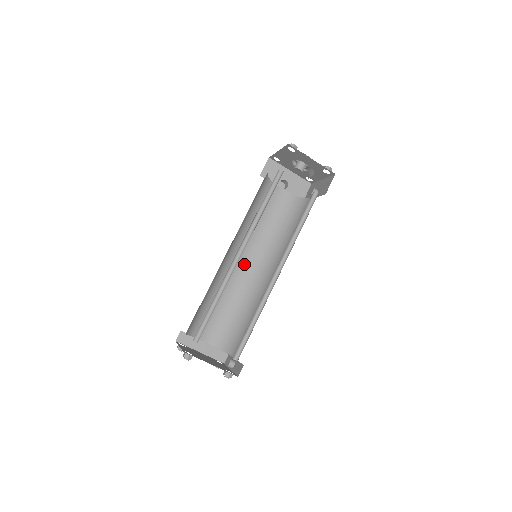
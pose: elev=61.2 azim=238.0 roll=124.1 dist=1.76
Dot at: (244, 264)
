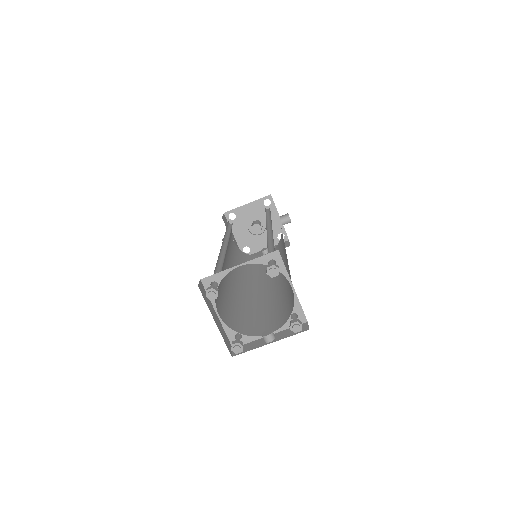
Dot at: occluded
